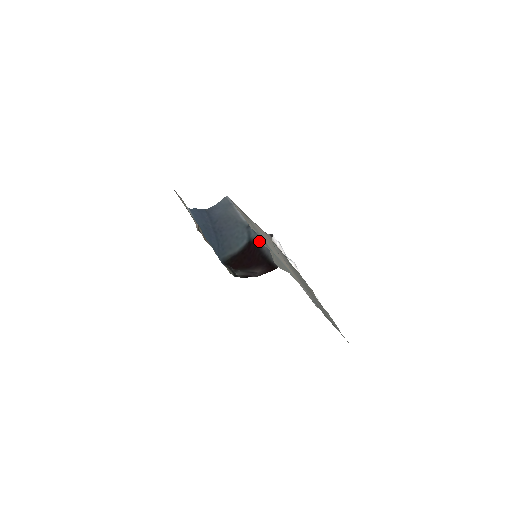
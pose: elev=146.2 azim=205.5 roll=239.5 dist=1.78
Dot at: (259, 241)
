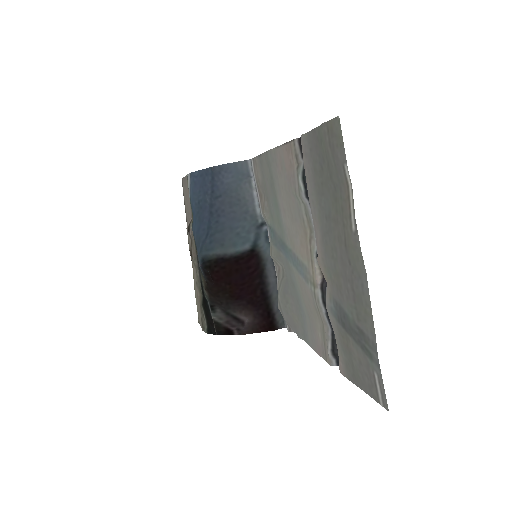
Dot at: (267, 262)
